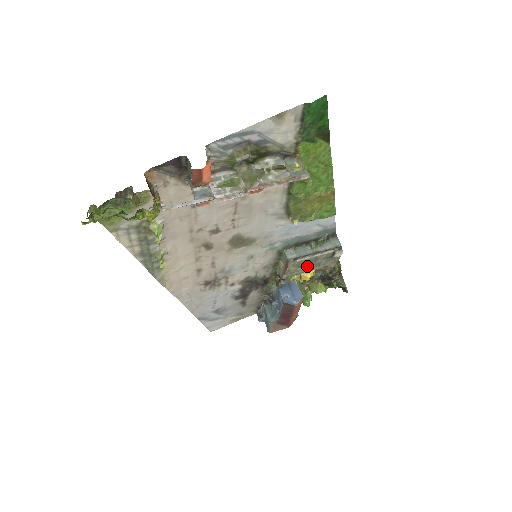
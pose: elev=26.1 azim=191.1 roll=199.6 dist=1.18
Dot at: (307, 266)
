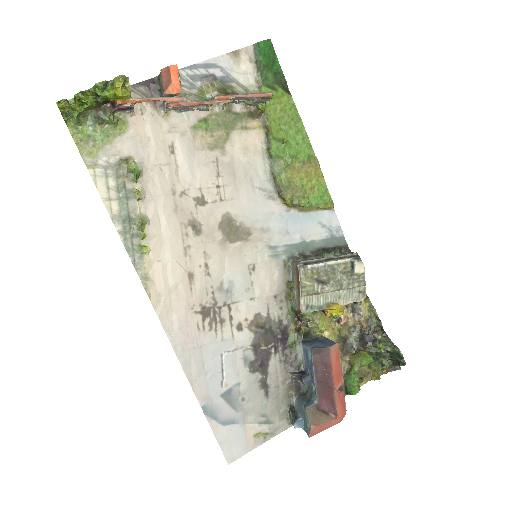
Dot at: (325, 282)
